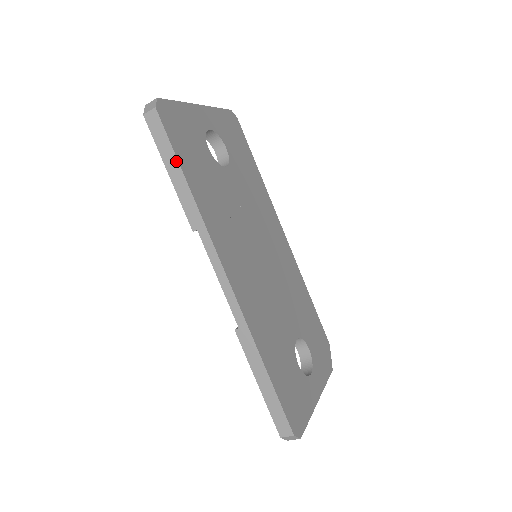
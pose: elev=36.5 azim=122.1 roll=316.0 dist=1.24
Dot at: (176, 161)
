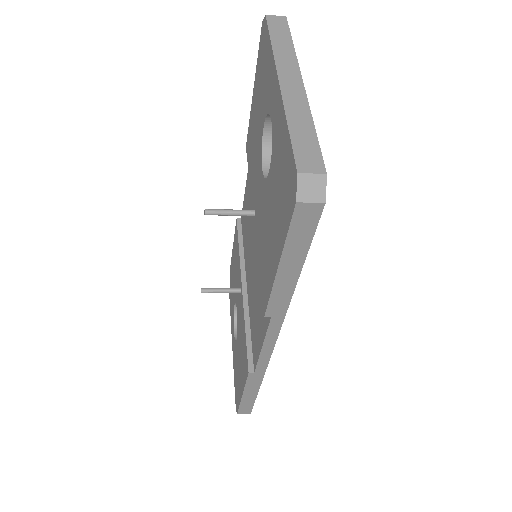
Dot at: (301, 263)
